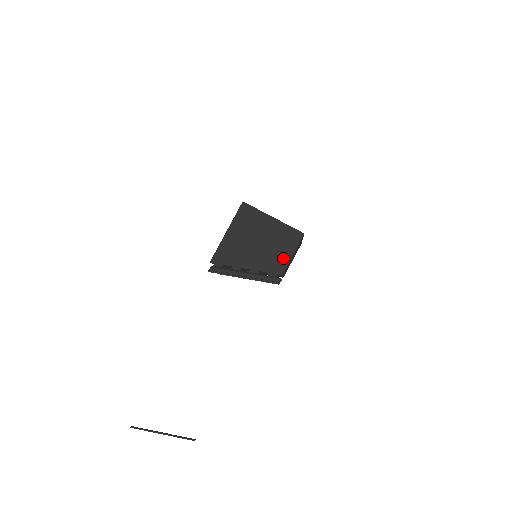
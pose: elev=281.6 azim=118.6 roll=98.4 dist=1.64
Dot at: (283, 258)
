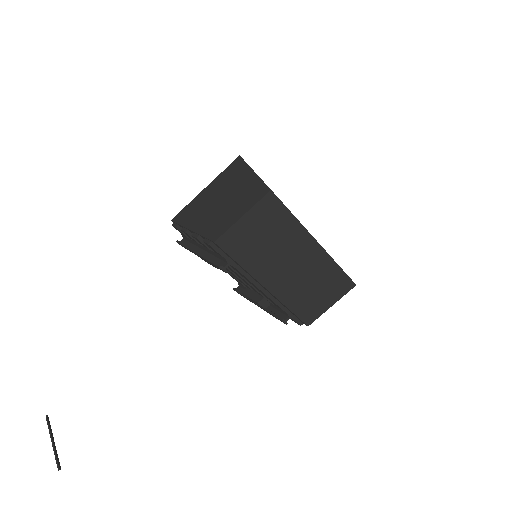
Dot at: (229, 220)
